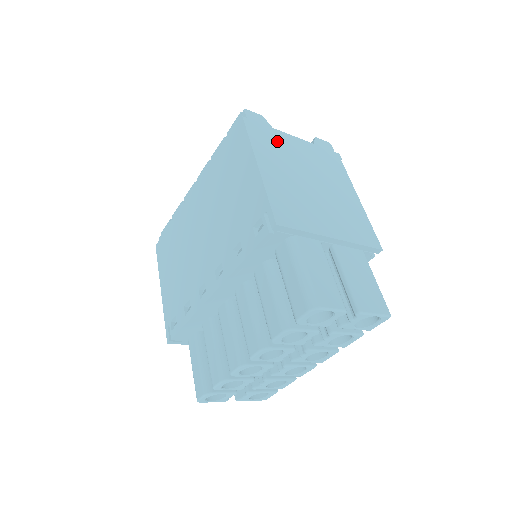
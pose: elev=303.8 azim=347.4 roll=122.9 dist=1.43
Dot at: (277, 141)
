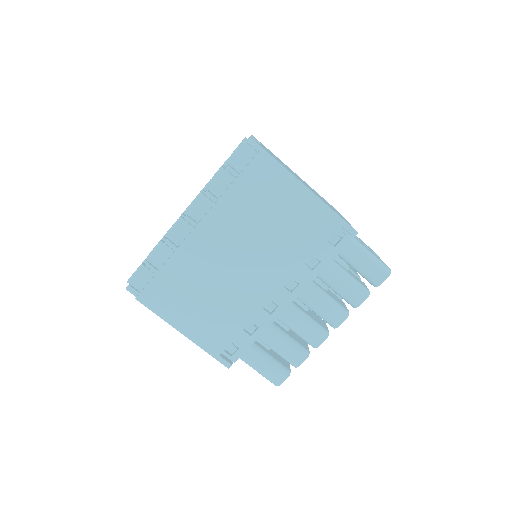
Dot at: occluded
